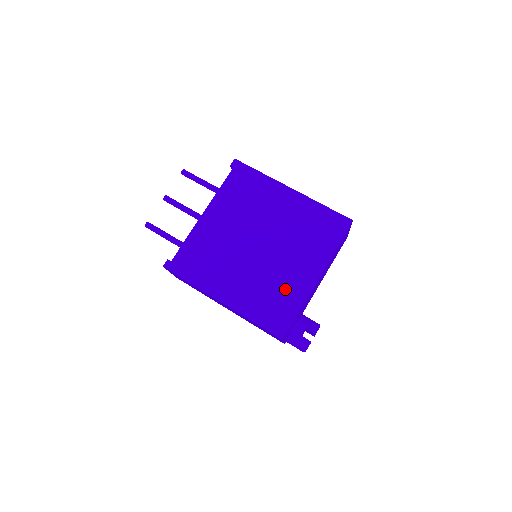
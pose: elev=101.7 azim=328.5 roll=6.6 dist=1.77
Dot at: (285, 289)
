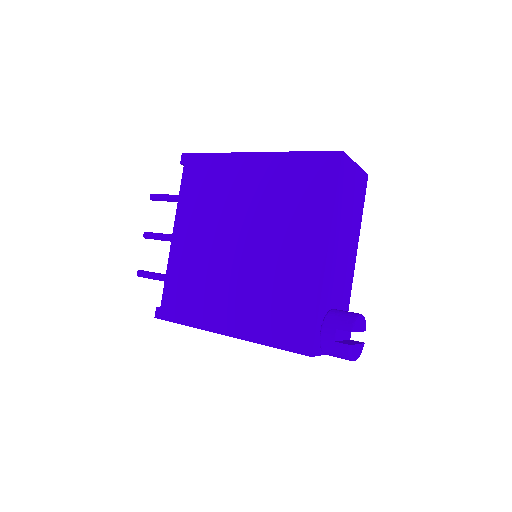
Dot at: (291, 286)
